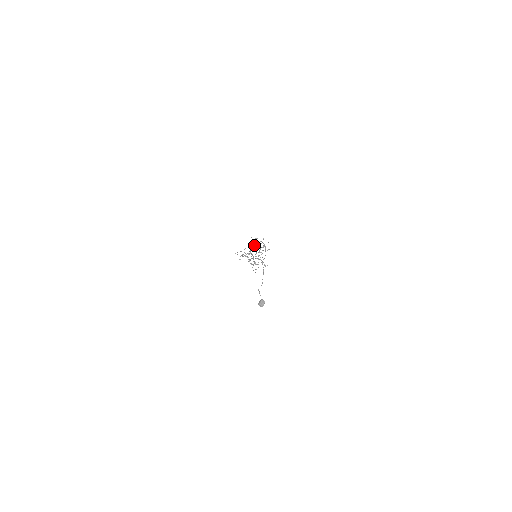
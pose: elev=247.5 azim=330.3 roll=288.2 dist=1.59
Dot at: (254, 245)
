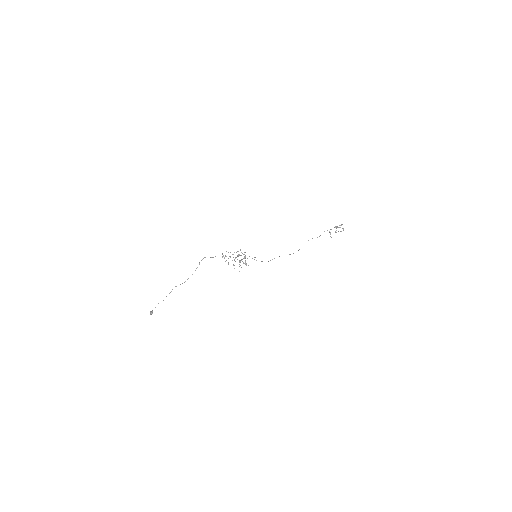
Dot at: (229, 256)
